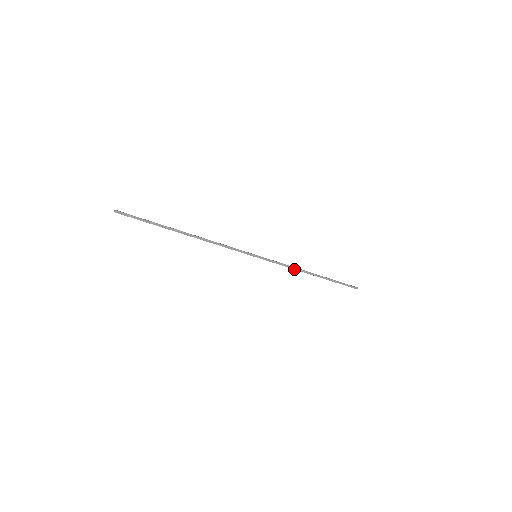
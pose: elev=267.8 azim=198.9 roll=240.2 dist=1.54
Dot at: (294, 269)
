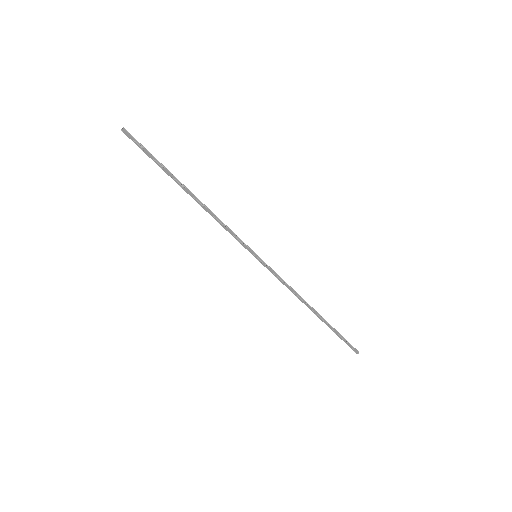
Dot at: (294, 292)
